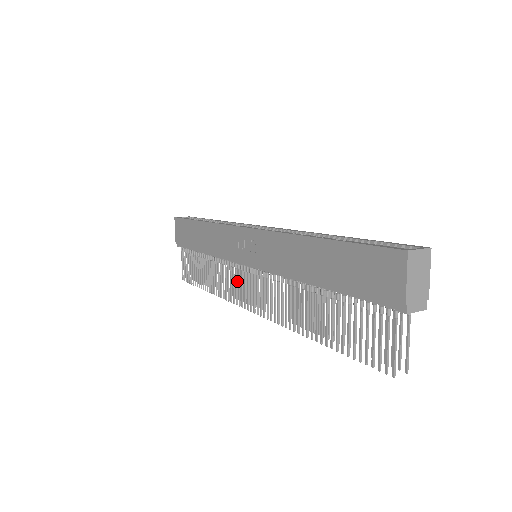
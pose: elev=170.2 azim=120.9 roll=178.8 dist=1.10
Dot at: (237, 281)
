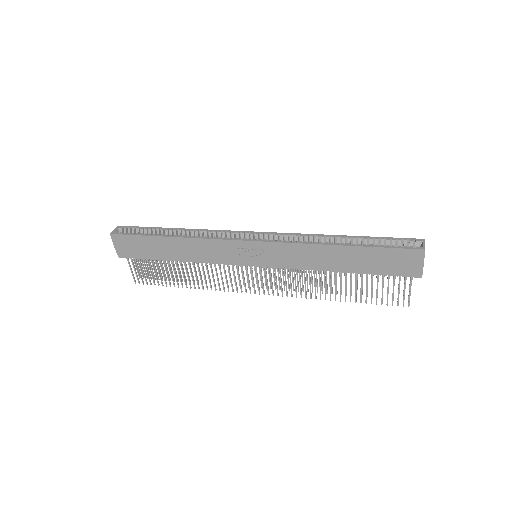
Dot at: (224, 273)
